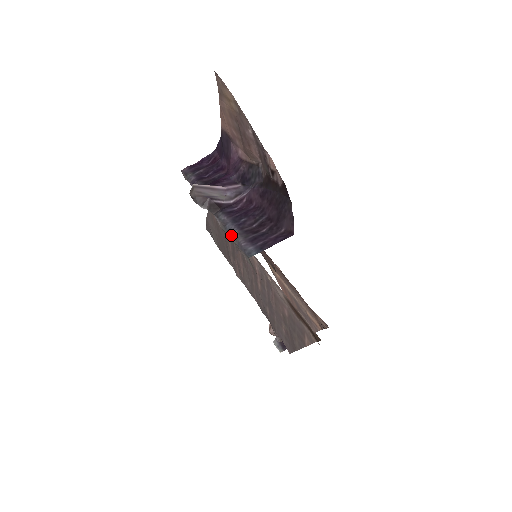
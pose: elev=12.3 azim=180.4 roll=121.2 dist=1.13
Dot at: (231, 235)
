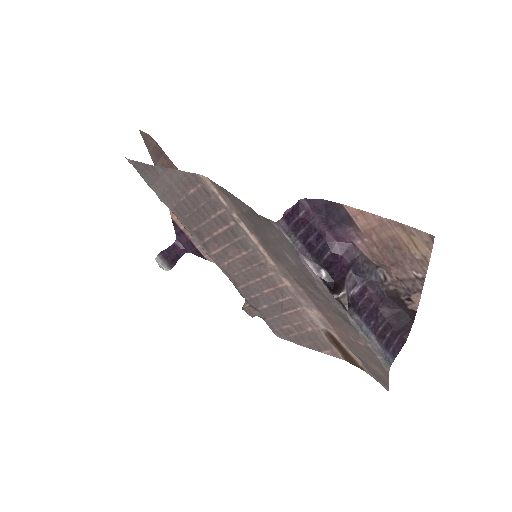
Dot at: (369, 339)
